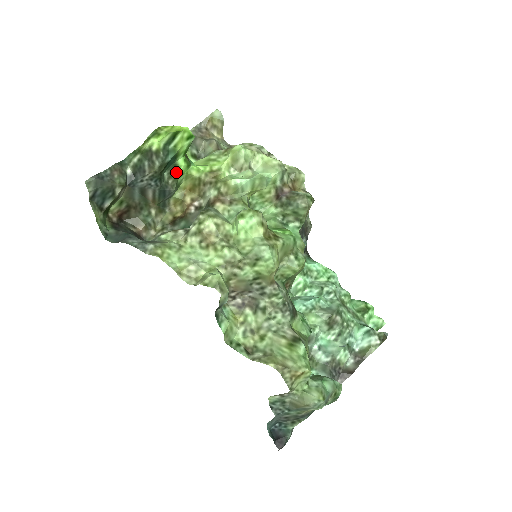
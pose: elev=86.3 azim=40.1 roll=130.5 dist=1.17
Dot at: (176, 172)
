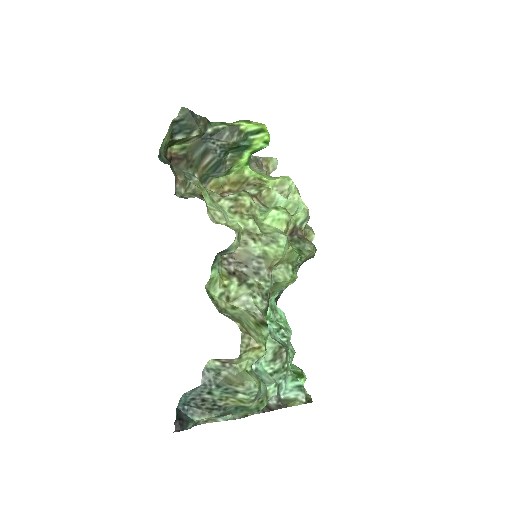
Dot at: (237, 160)
